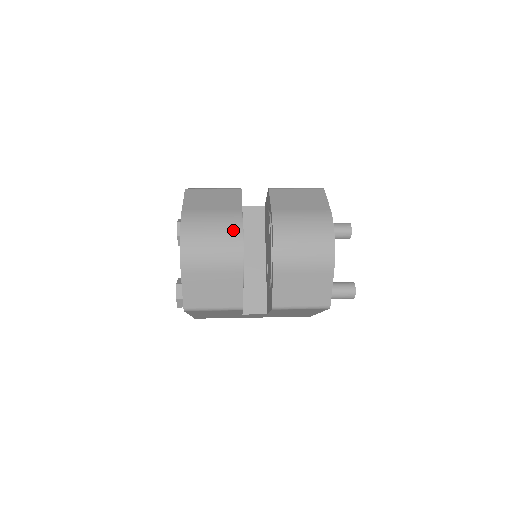
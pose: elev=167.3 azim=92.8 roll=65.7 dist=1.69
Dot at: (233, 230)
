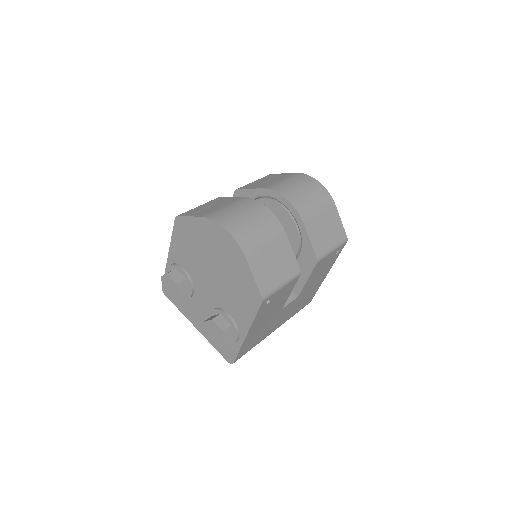
Dot at: (255, 206)
